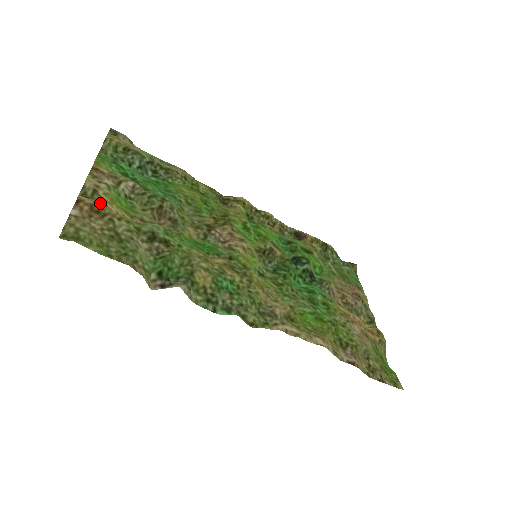
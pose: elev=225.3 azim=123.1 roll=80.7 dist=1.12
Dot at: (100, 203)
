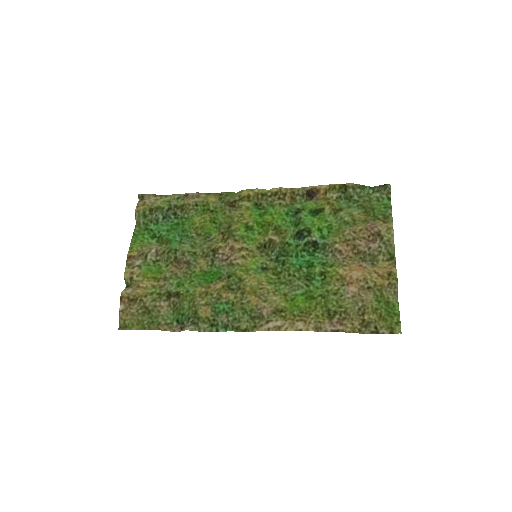
Dot at: (135, 288)
